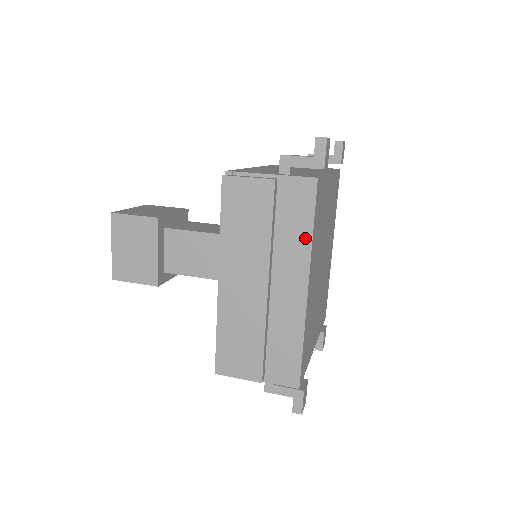
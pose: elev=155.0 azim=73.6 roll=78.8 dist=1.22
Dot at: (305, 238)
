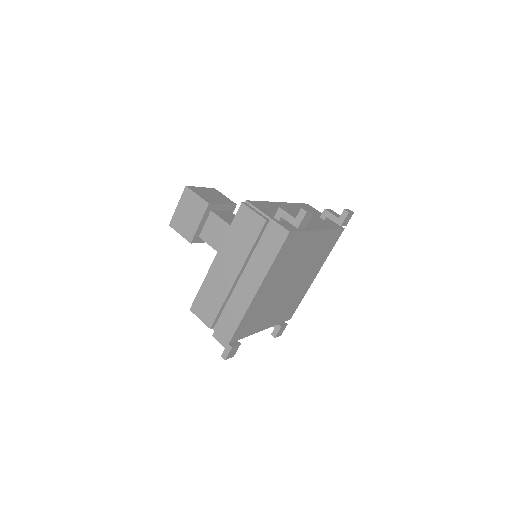
Dot at: (269, 261)
